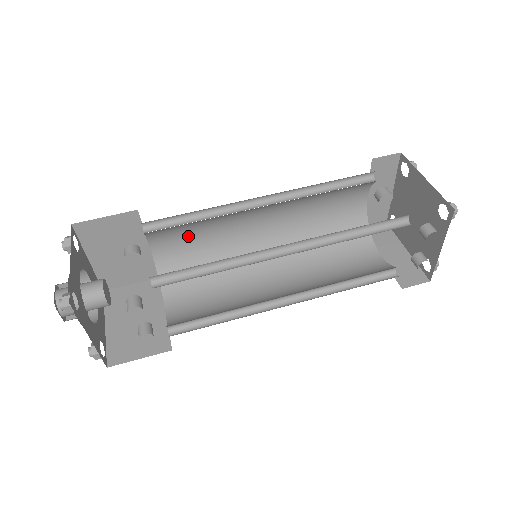
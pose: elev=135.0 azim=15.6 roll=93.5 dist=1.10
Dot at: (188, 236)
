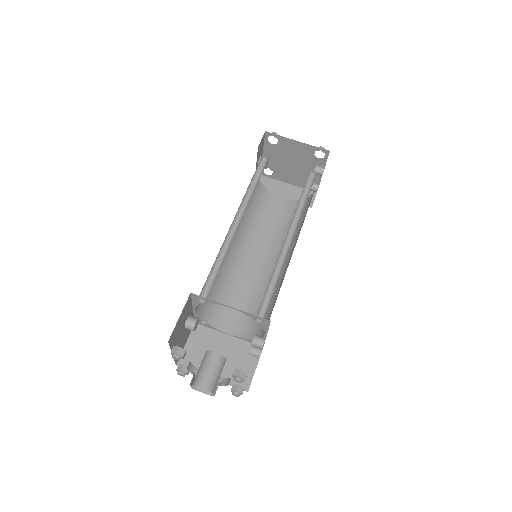
Dot at: occluded
